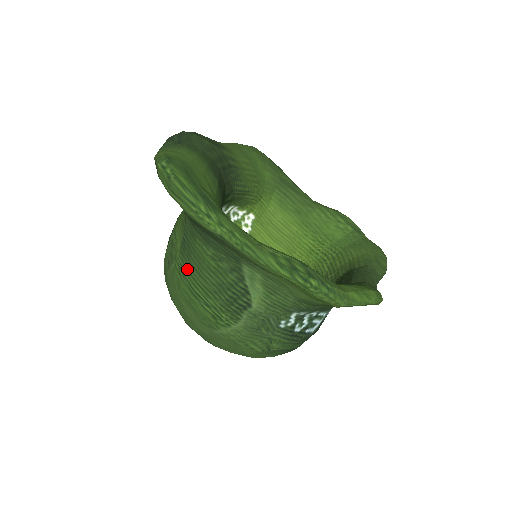
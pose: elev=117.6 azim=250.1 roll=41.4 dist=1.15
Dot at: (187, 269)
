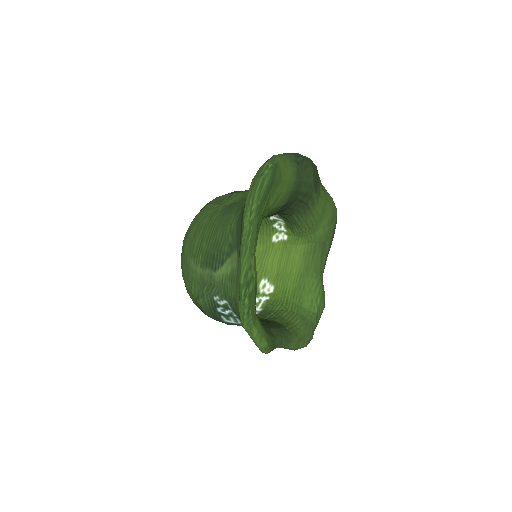
Dot at: (217, 217)
